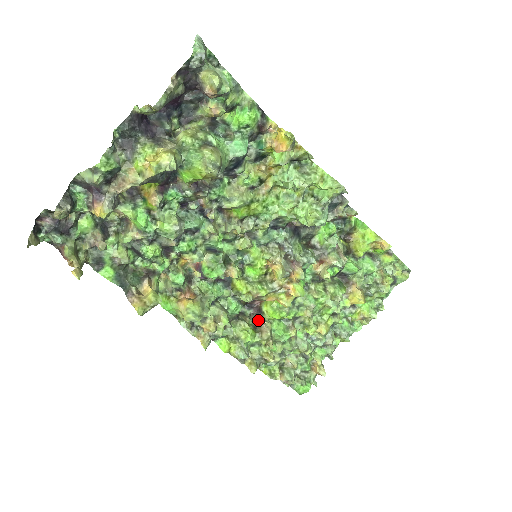
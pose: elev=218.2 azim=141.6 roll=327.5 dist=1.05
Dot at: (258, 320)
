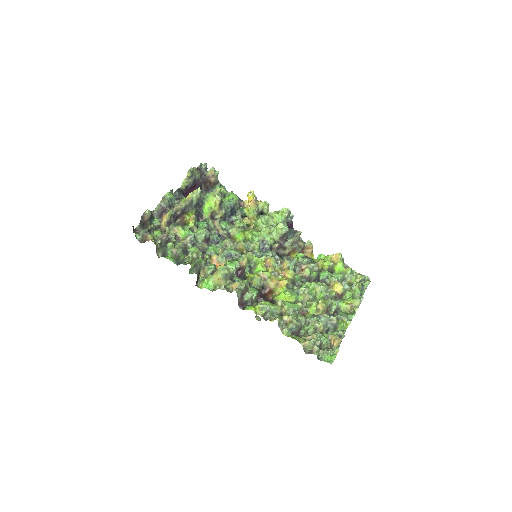
Dot at: (272, 303)
